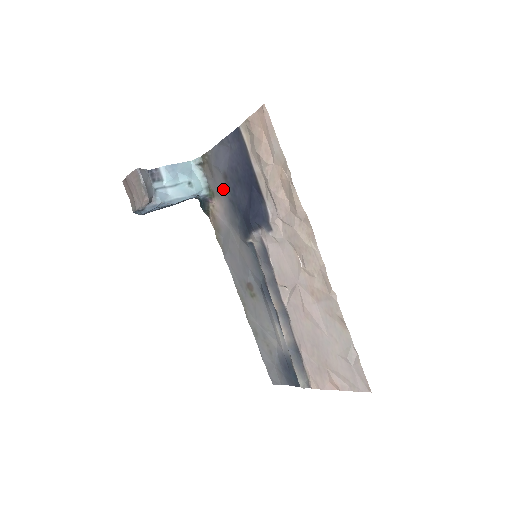
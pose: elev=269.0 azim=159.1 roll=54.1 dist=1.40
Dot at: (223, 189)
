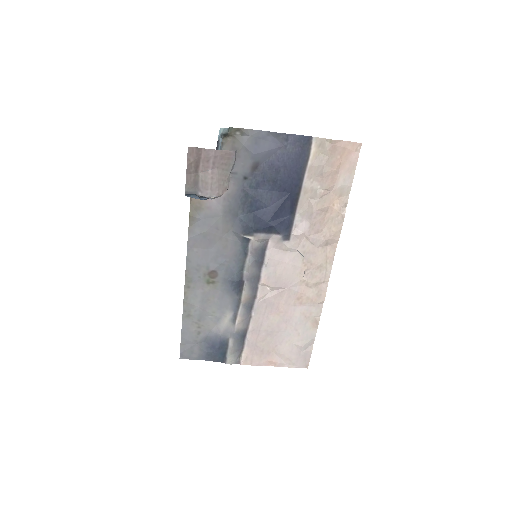
Dot at: (241, 176)
